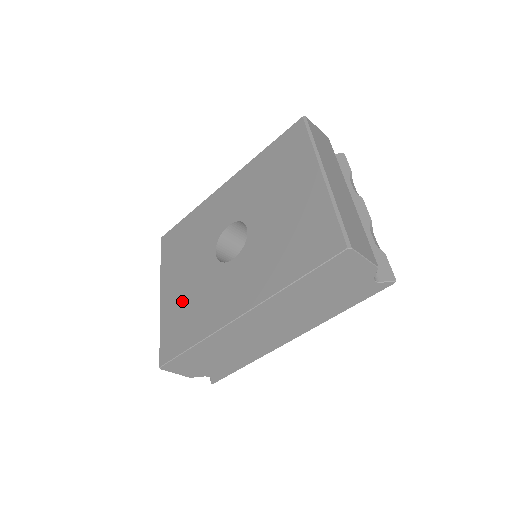
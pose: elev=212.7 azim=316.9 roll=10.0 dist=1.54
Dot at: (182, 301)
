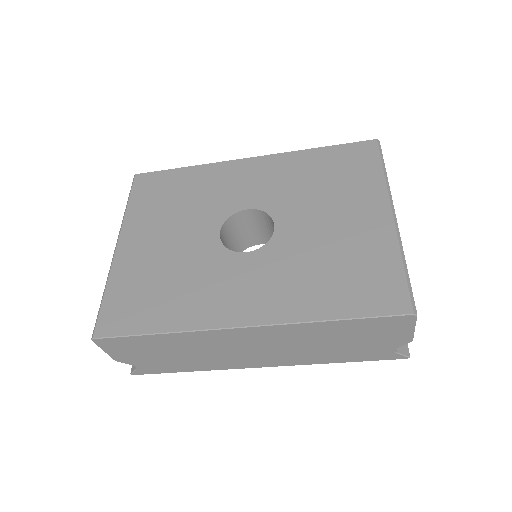
Dot at: (152, 268)
